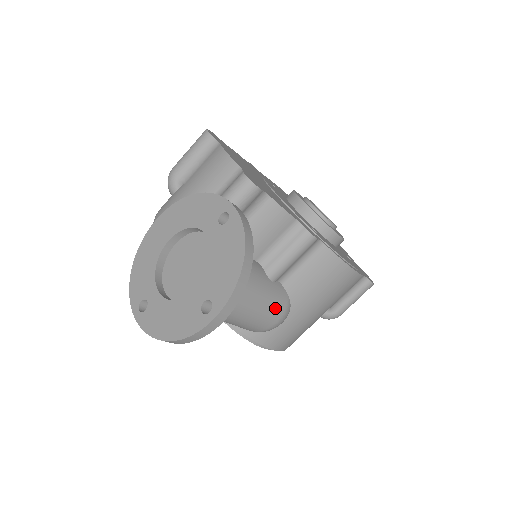
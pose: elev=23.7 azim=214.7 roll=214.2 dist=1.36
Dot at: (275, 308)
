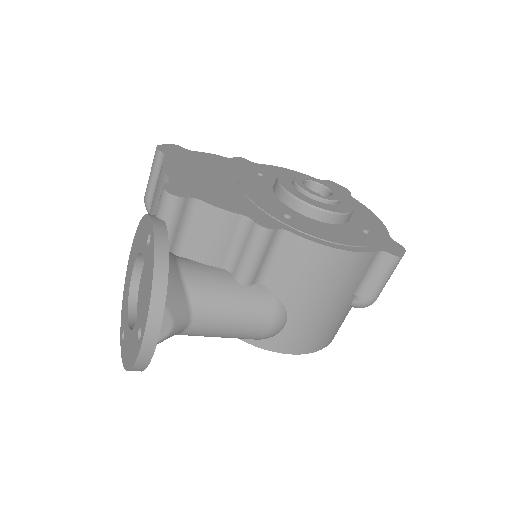
Dot at: (258, 314)
